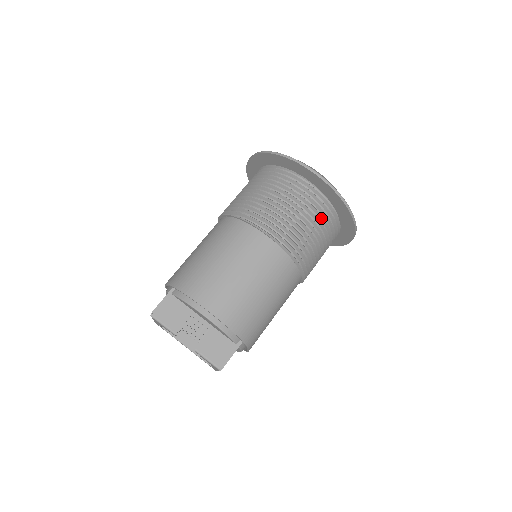
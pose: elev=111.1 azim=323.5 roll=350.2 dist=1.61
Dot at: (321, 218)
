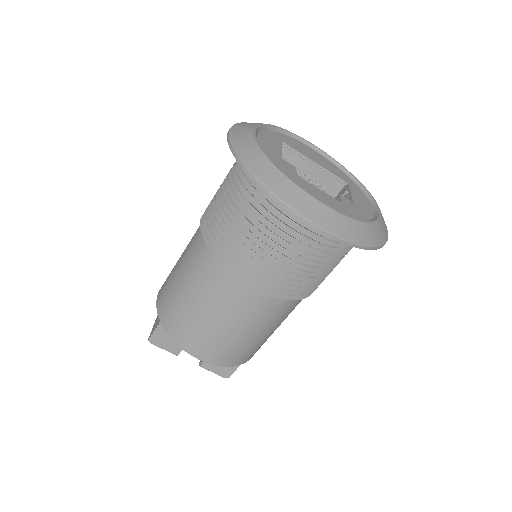
Dot at: (330, 252)
